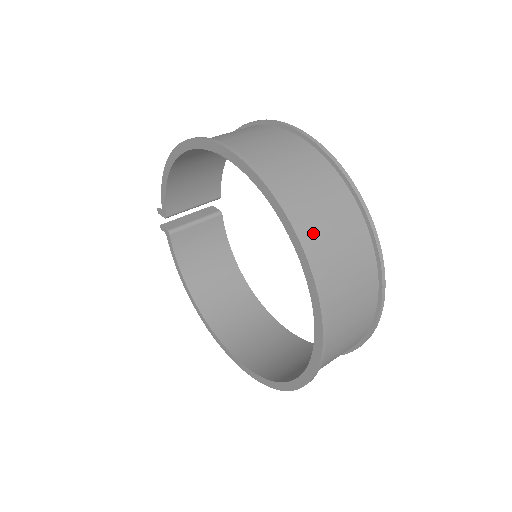
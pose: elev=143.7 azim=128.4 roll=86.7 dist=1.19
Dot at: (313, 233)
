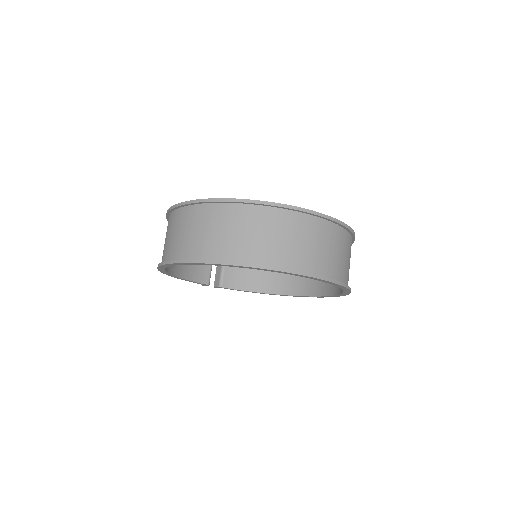
Dot at: (239, 251)
